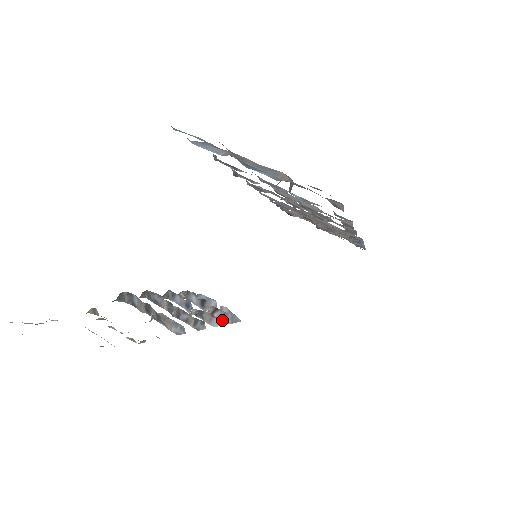
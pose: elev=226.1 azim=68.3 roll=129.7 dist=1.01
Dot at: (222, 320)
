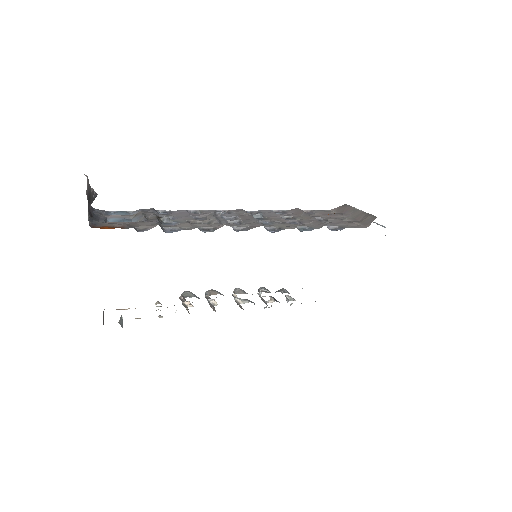
Dot at: occluded
